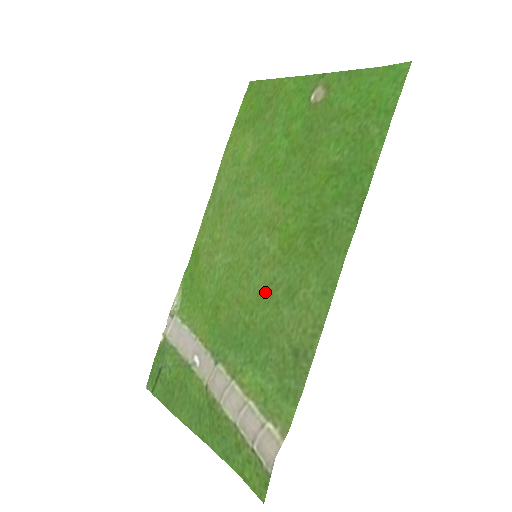
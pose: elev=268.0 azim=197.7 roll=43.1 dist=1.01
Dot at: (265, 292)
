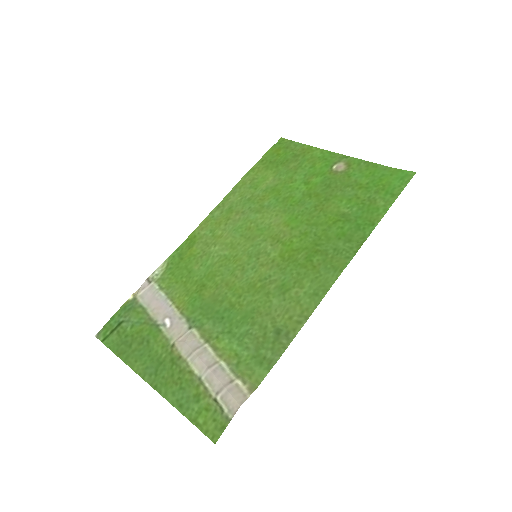
Dot at: (258, 284)
